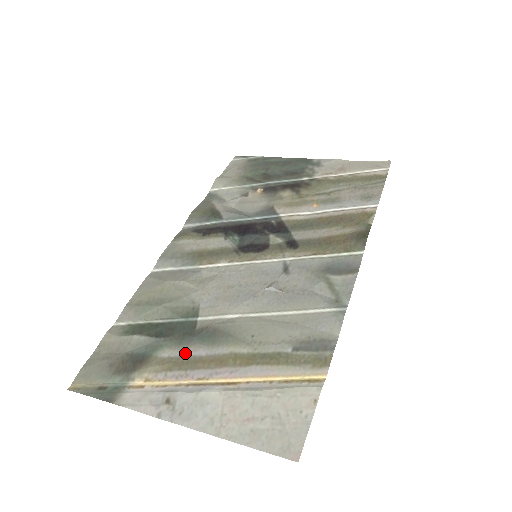
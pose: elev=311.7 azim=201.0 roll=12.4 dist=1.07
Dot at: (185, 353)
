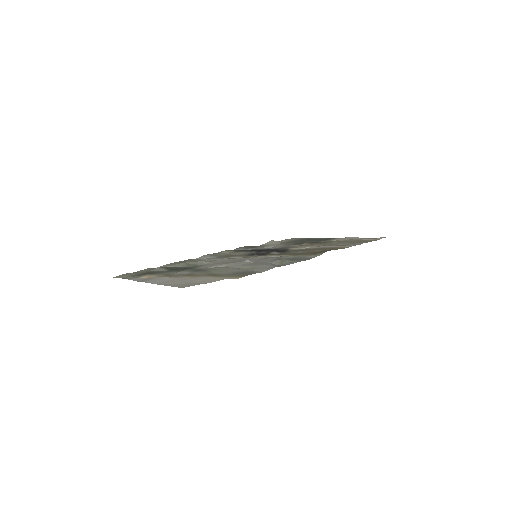
Dot at: (176, 273)
